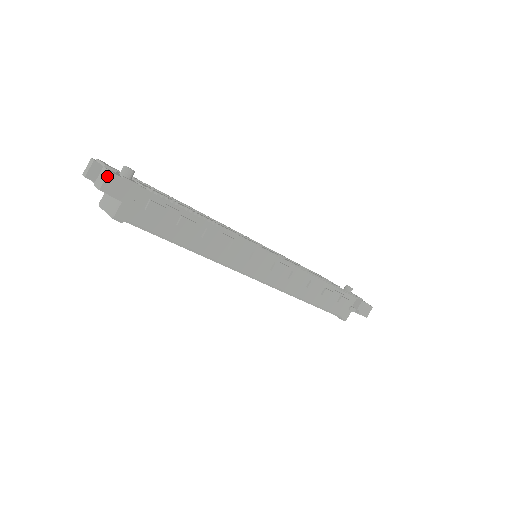
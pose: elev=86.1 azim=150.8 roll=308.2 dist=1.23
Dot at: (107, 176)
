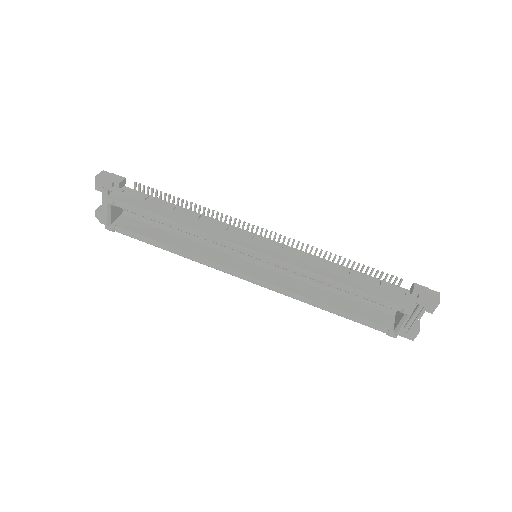
Dot at: (101, 172)
